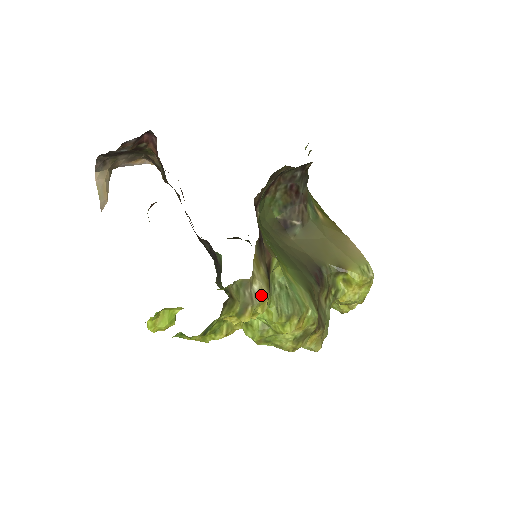
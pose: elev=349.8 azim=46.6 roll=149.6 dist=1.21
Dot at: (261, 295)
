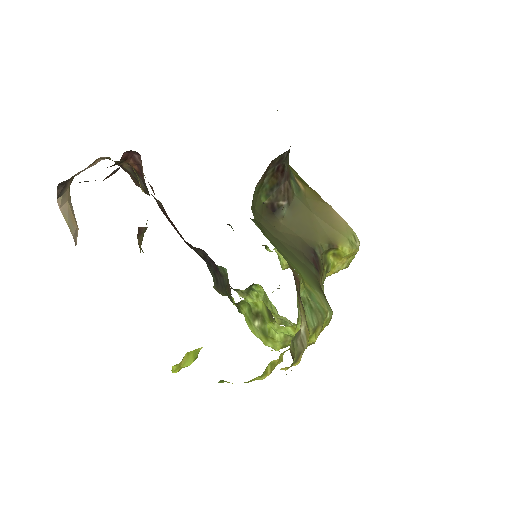
Dot at: (306, 334)
